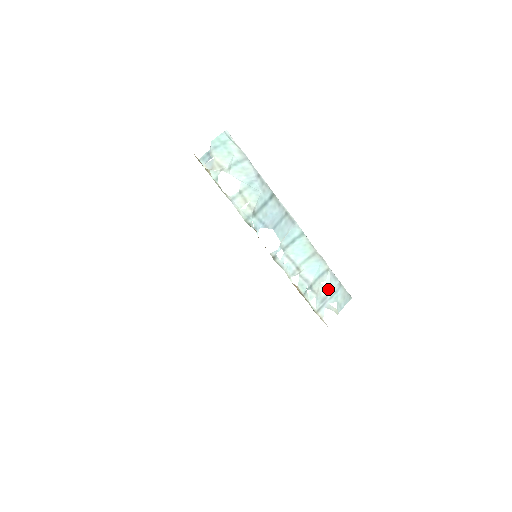
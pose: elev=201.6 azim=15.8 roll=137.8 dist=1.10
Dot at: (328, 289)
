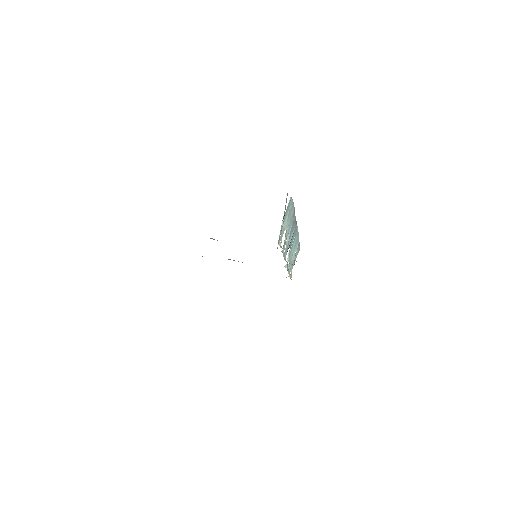
Dot at: (295, 255)
